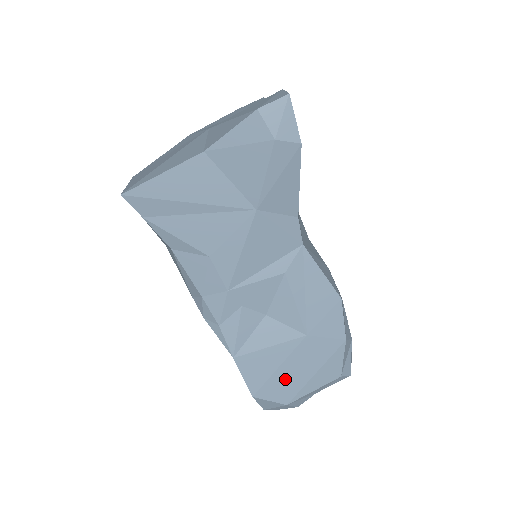
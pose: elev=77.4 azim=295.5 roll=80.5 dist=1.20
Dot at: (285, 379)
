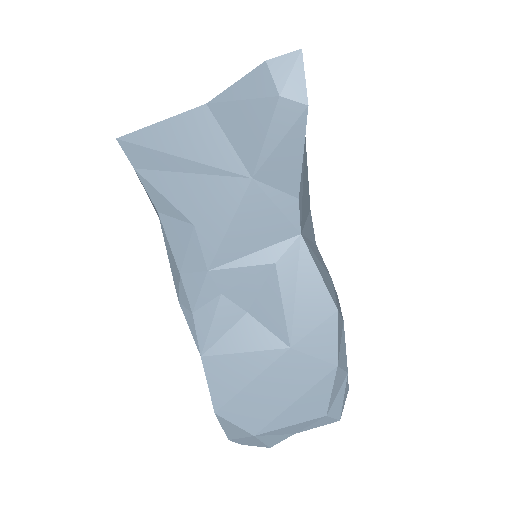
Dot at: (257, 400)
